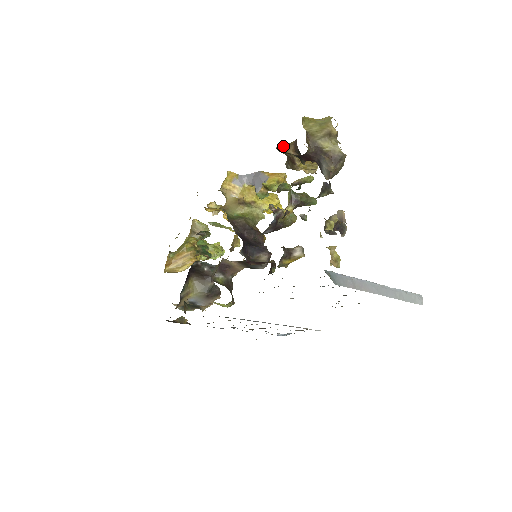
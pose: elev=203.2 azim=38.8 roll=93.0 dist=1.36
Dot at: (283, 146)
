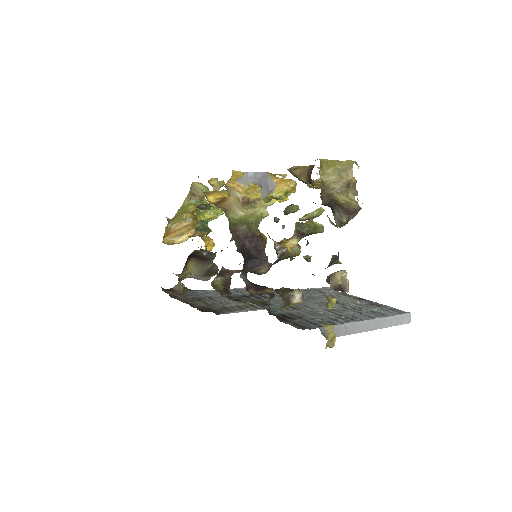
Dot at: (296, 170)
